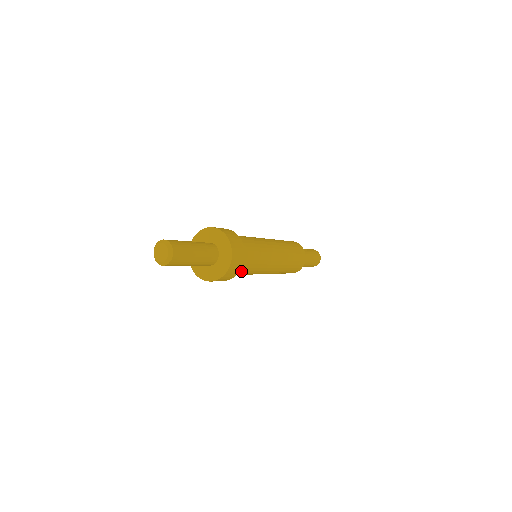
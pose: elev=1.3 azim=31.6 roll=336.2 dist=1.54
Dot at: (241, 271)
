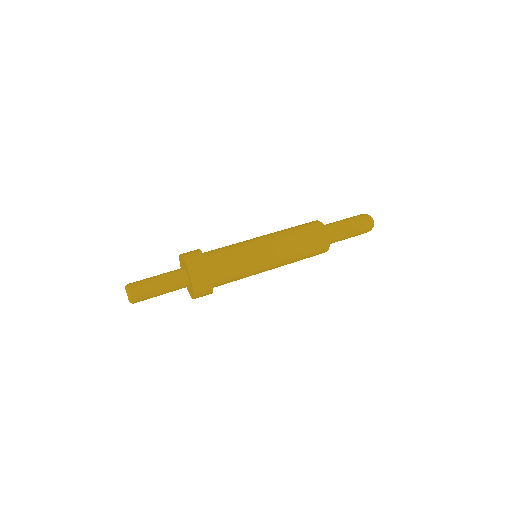
Dot at: occluded
